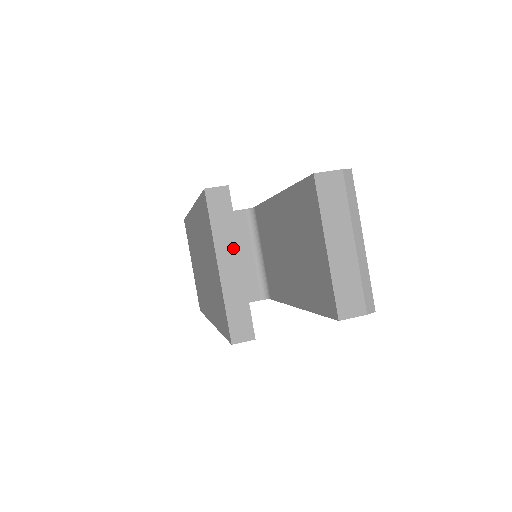
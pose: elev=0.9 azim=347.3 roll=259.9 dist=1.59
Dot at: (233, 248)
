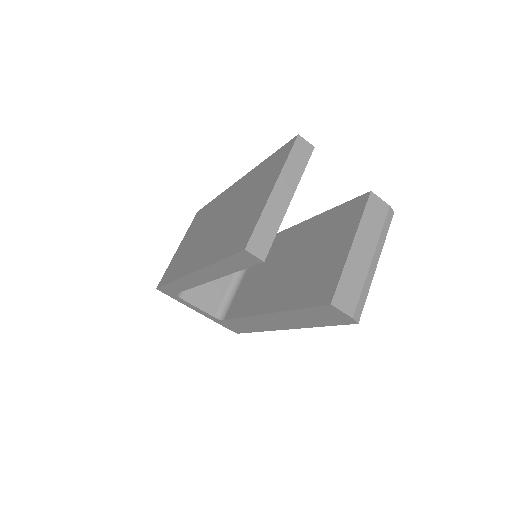
Dot at: (292, 186)
